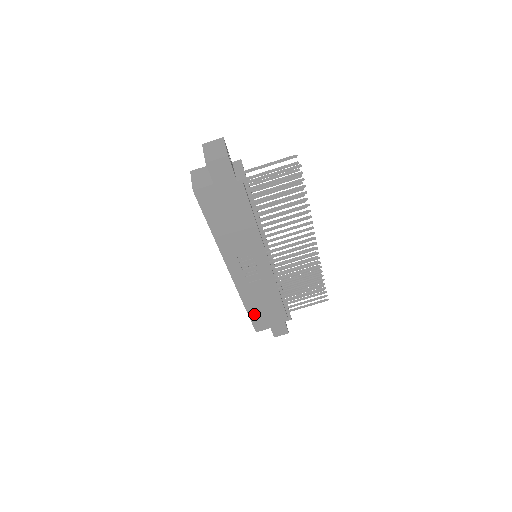
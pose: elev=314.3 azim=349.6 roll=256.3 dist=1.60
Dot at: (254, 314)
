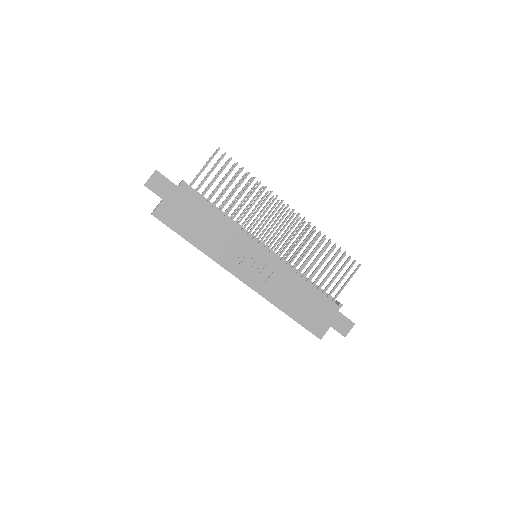
Dot at: (300, 317)
